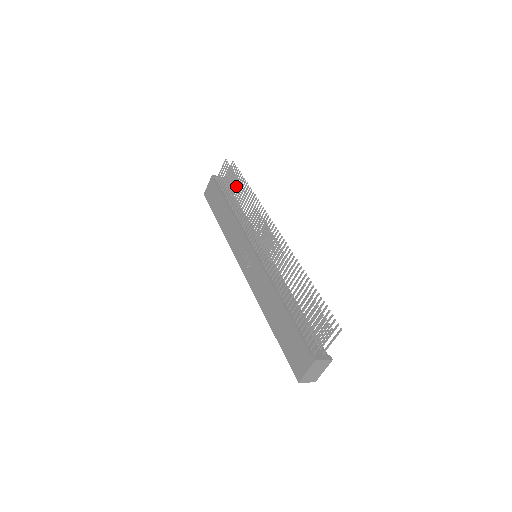
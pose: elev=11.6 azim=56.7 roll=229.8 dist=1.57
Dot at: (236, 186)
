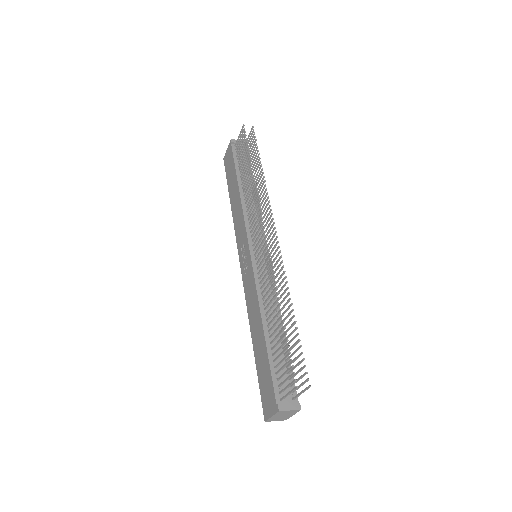
Dot at: occluded
